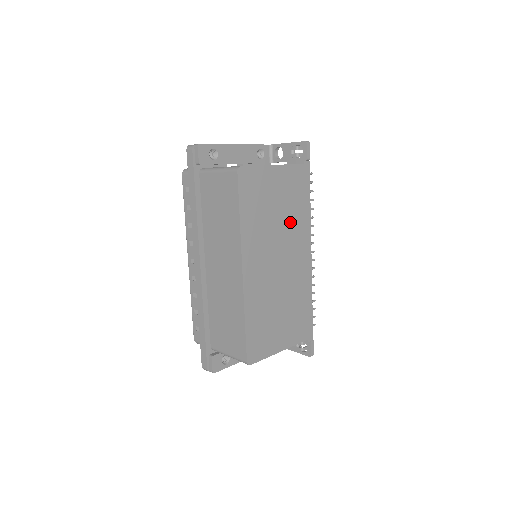
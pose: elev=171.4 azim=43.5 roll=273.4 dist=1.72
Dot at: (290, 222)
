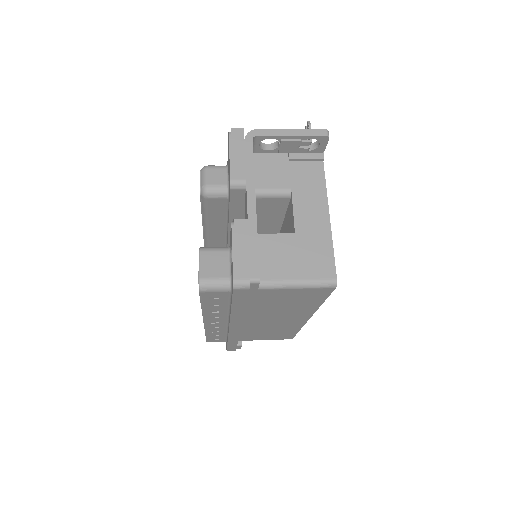
Dot at: occluded
